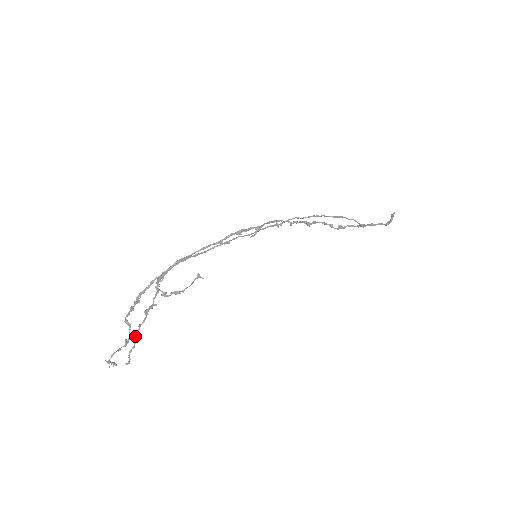
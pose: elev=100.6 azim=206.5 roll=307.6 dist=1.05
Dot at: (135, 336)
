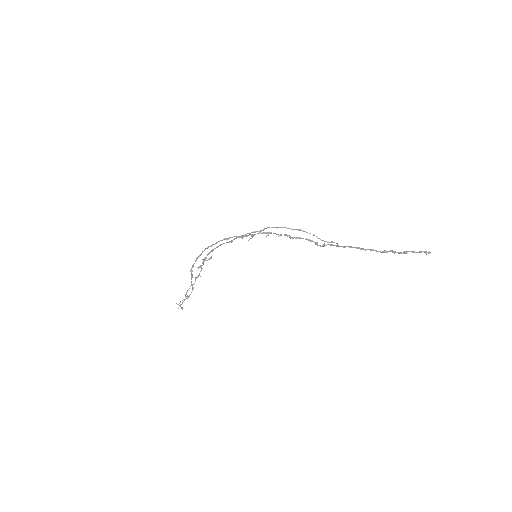
Dot at: (187, 291)
